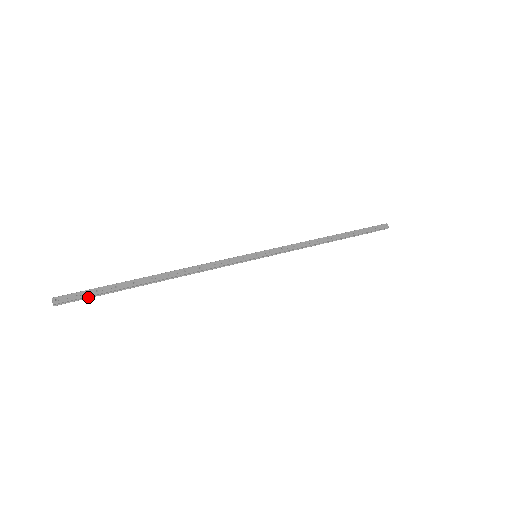
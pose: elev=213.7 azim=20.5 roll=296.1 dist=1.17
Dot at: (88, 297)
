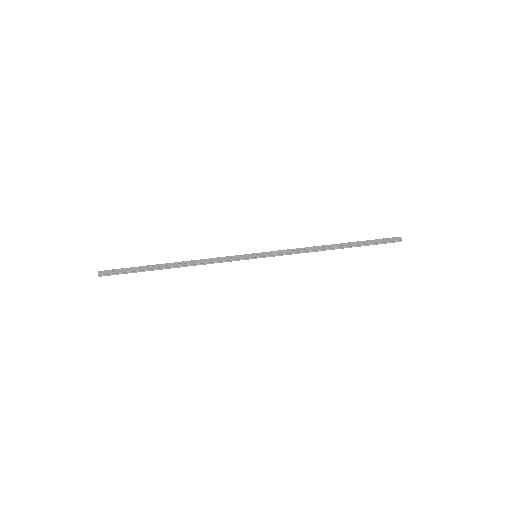
Dot at: (122, 273)
